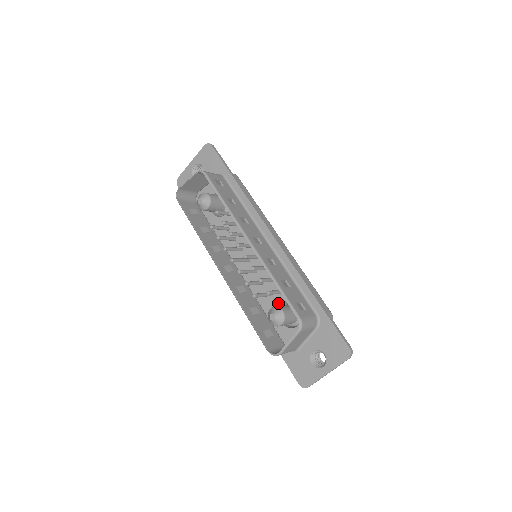
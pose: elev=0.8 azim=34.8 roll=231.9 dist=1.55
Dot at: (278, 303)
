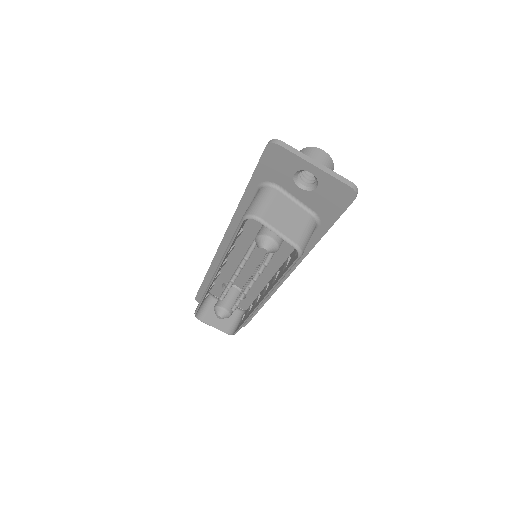
Dot at: (233, 283)
